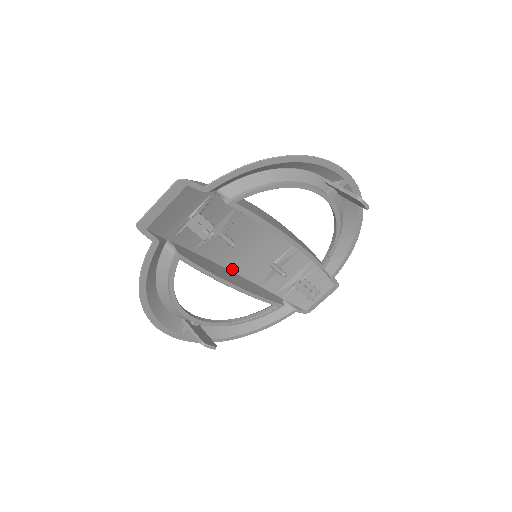
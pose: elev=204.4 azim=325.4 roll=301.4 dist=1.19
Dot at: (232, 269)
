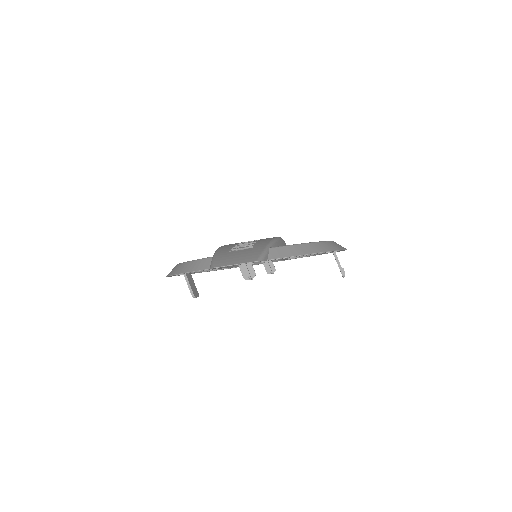
Dot at: occluded
